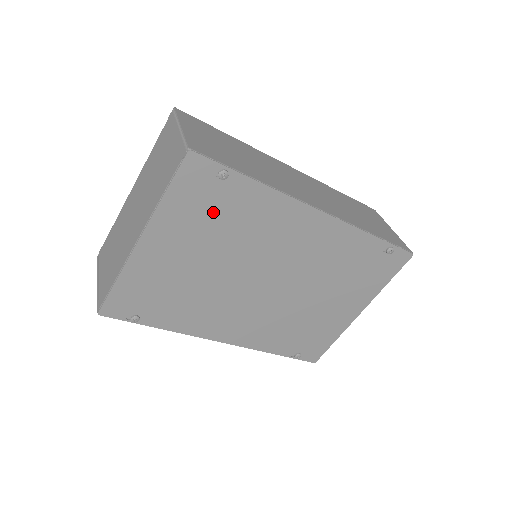
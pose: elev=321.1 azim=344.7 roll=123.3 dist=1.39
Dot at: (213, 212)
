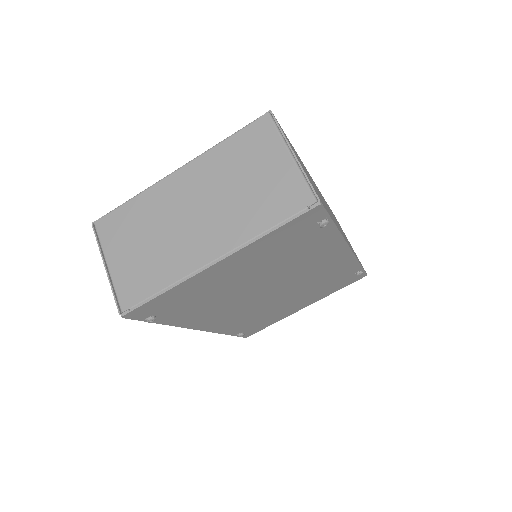
Dot at: (289, 246)
